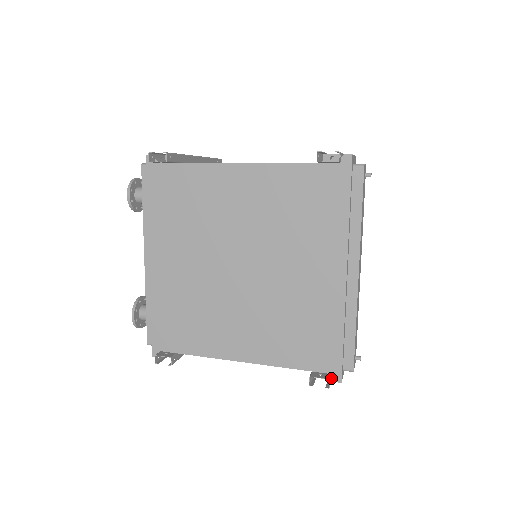
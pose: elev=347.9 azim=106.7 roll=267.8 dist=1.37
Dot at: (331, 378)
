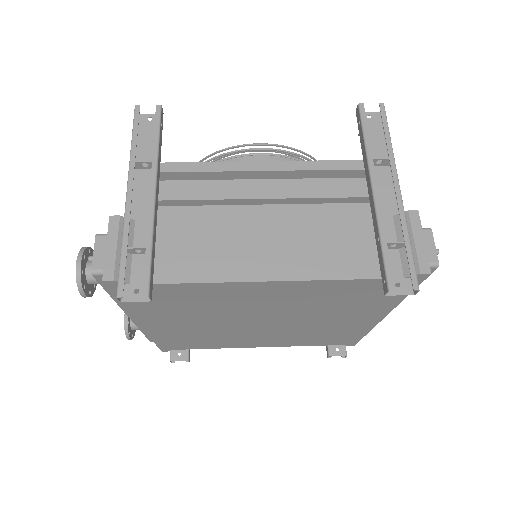
Dot at: (345, 346)
